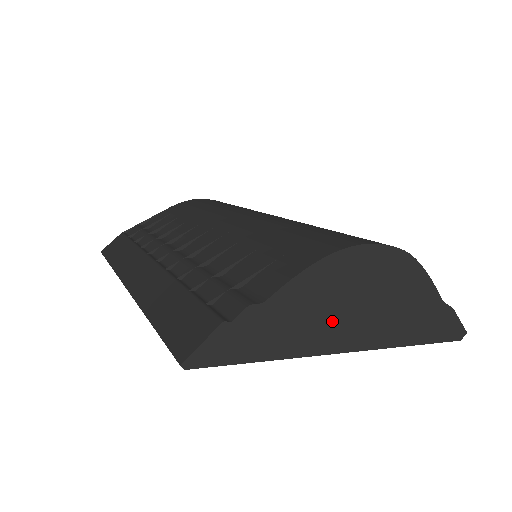
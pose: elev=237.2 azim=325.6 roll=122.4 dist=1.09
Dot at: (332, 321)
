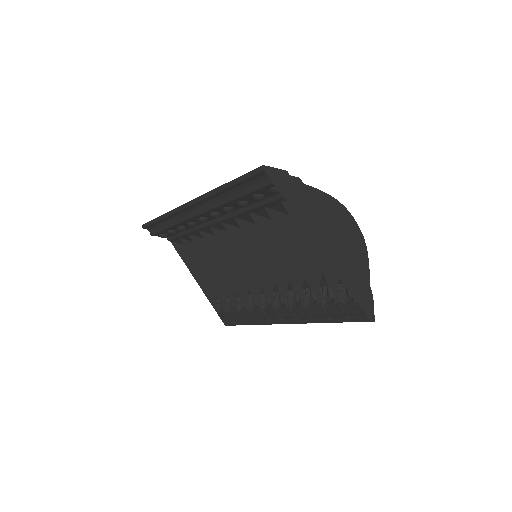
Dot at: (323, 227)
